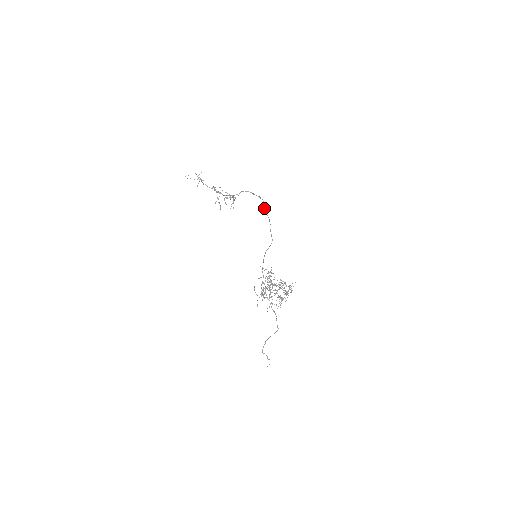
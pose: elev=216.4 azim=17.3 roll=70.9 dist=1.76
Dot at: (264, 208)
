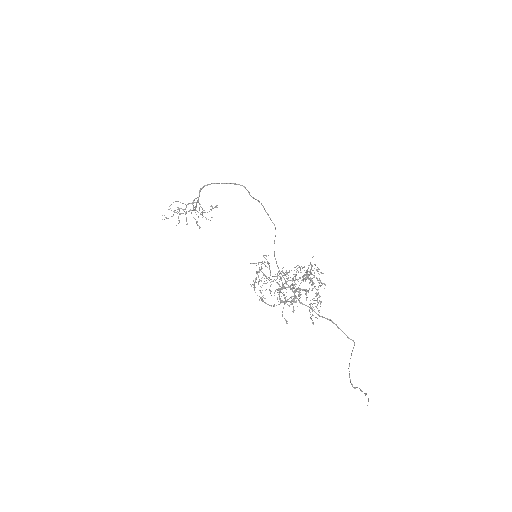
Dot at: (249, 194)
